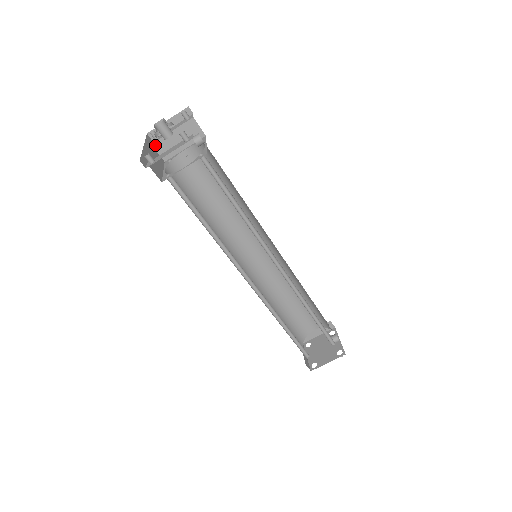
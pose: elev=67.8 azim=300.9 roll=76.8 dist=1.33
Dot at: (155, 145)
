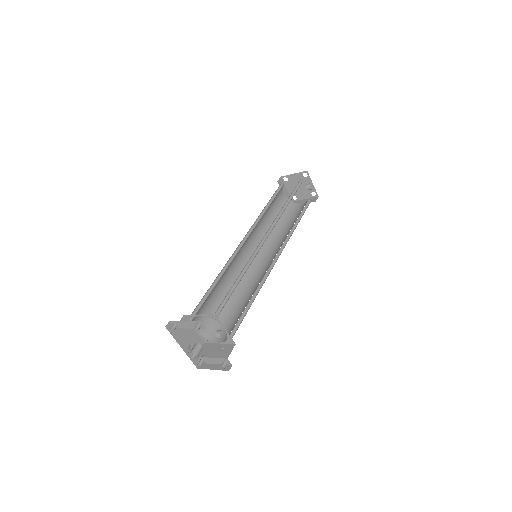
Dot at: (177, 327)
